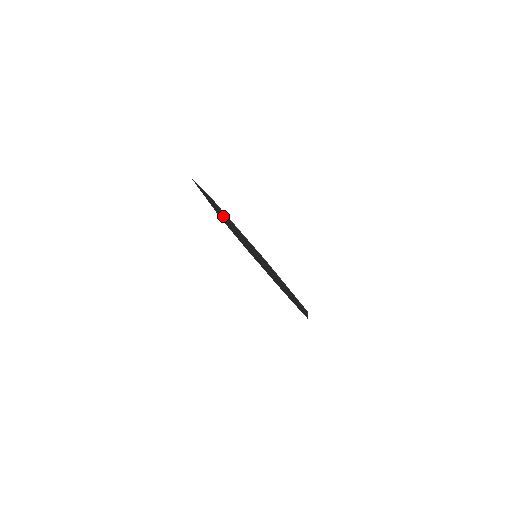
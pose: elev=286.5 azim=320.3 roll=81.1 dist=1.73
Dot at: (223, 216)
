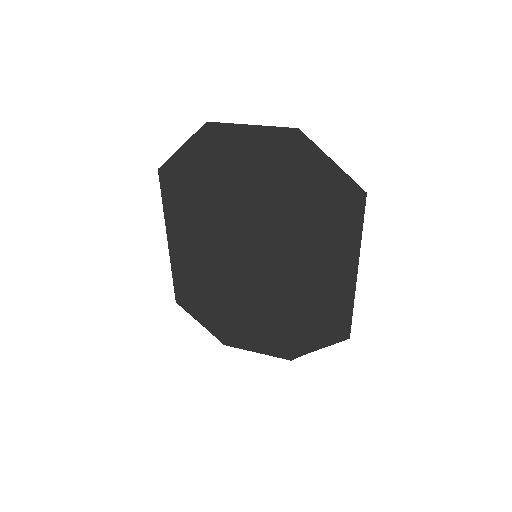
Dot at: (206, 197)
